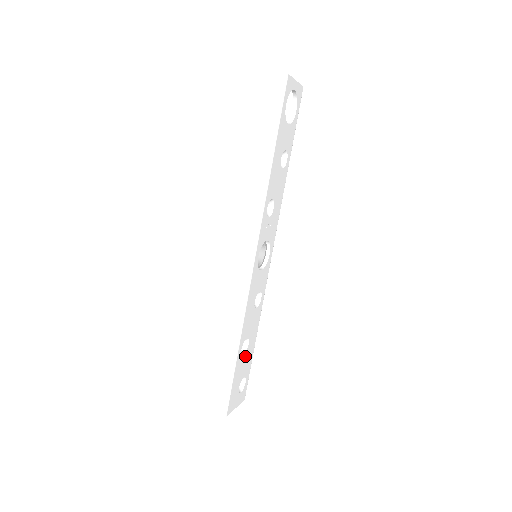
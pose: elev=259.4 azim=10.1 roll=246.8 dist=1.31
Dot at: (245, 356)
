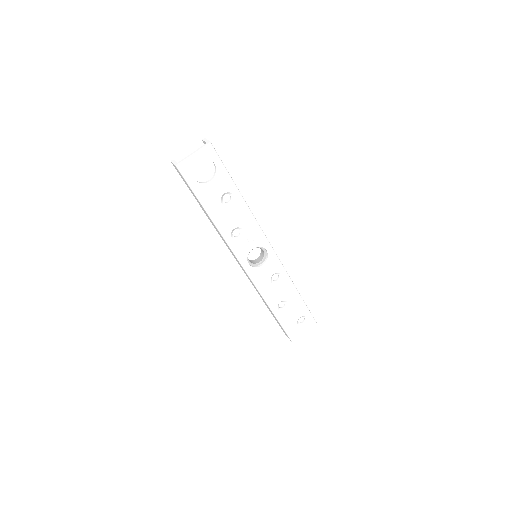
Dot at: (289, 309)
